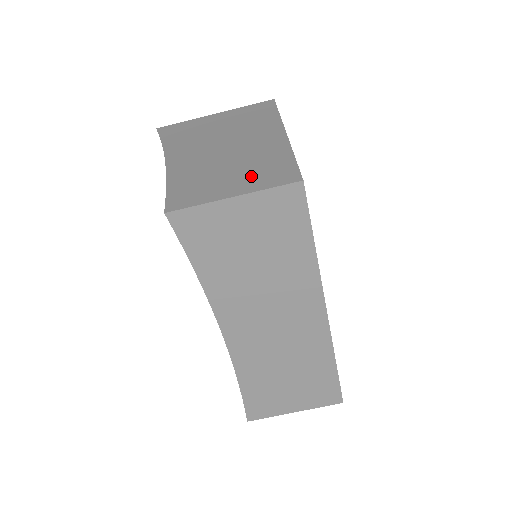
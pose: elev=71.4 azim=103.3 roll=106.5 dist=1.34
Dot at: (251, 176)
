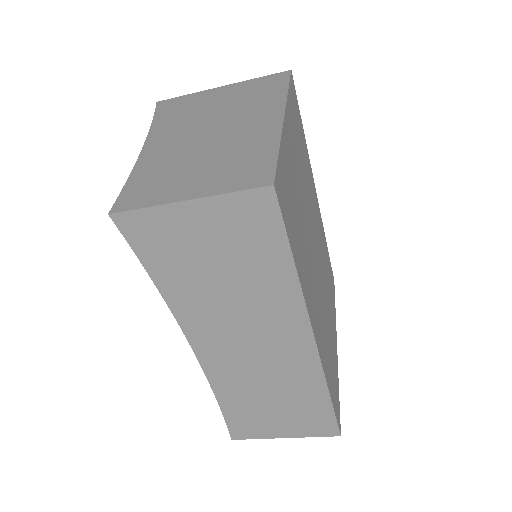
Dot at: (219, 173)
